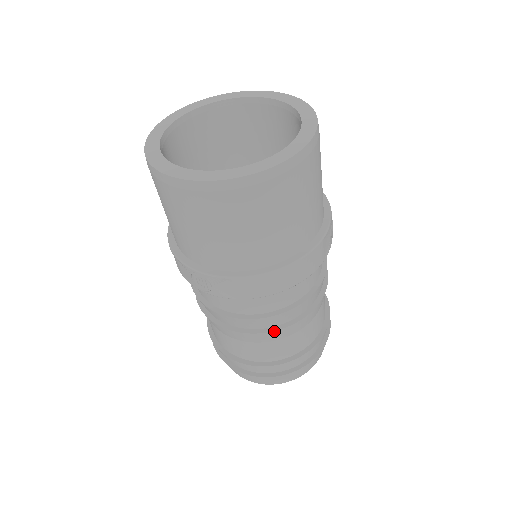
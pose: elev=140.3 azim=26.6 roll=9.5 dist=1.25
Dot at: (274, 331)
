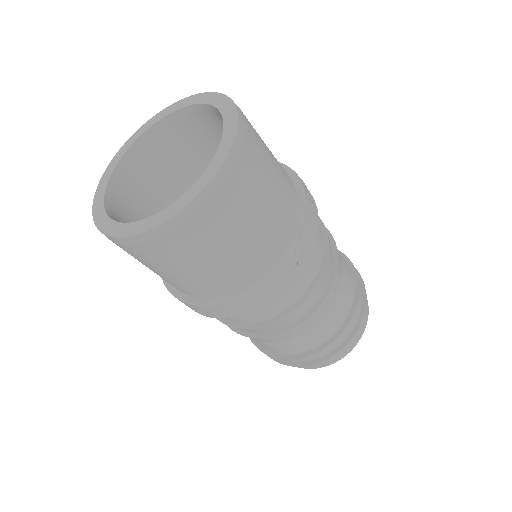
Dot at: (239, 333)
